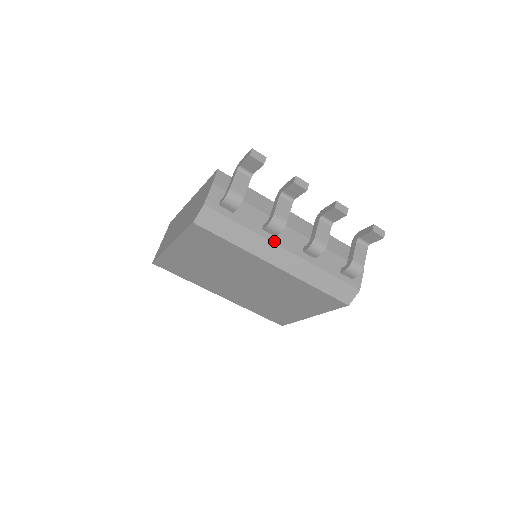
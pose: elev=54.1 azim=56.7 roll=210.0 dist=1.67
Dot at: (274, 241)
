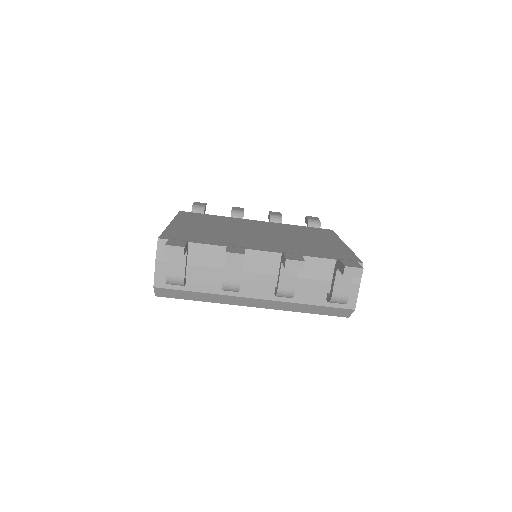
Dot at: (238, 295)
